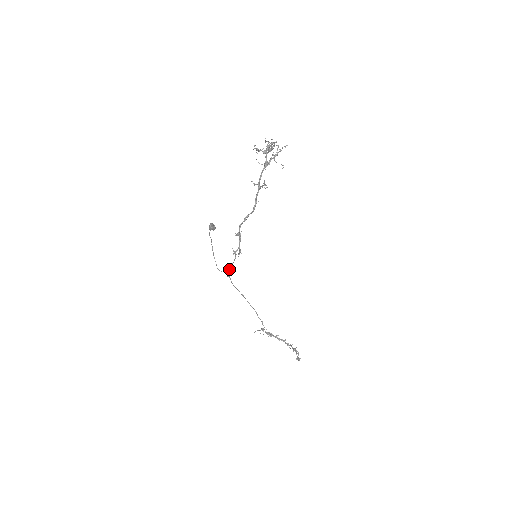
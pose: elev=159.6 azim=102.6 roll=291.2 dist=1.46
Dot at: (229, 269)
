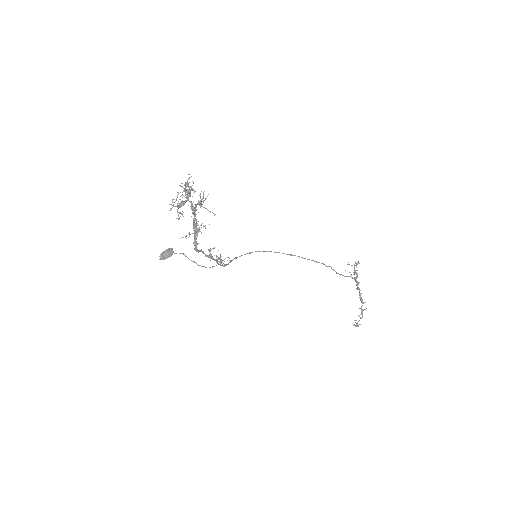
Dot at: (228, 263)
